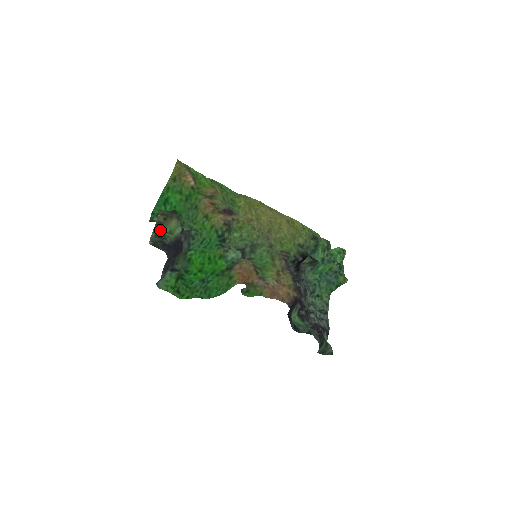
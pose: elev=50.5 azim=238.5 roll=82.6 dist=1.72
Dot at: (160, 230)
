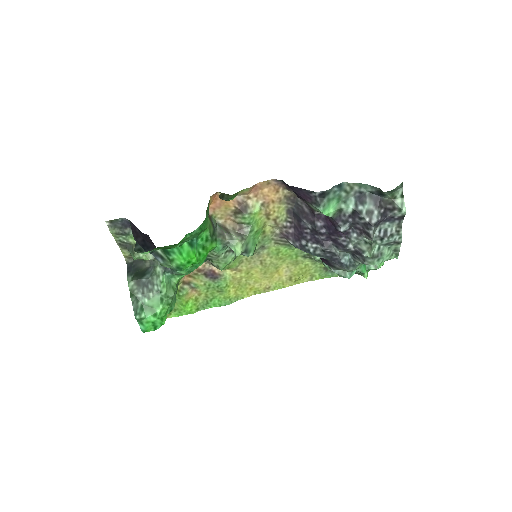
Dot at: (123, 241)
